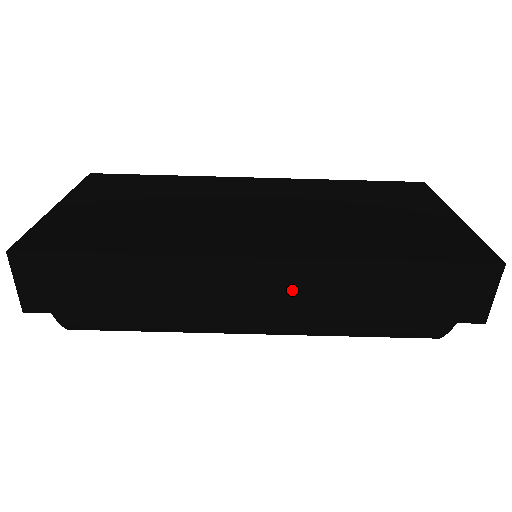
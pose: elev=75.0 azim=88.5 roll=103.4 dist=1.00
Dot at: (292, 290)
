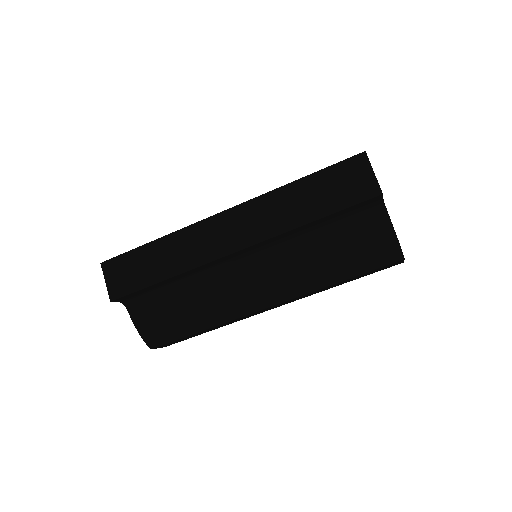
Dot at: (249, 223)
